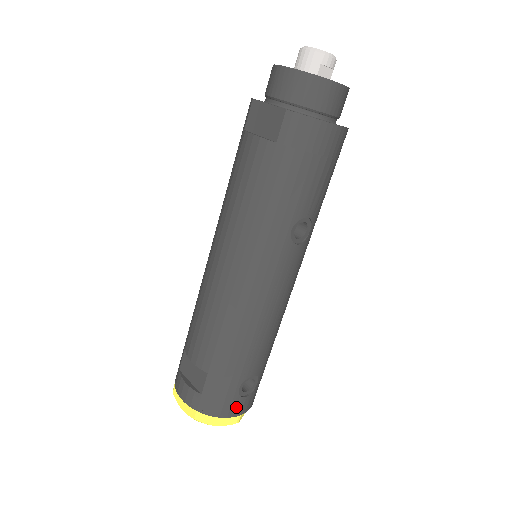
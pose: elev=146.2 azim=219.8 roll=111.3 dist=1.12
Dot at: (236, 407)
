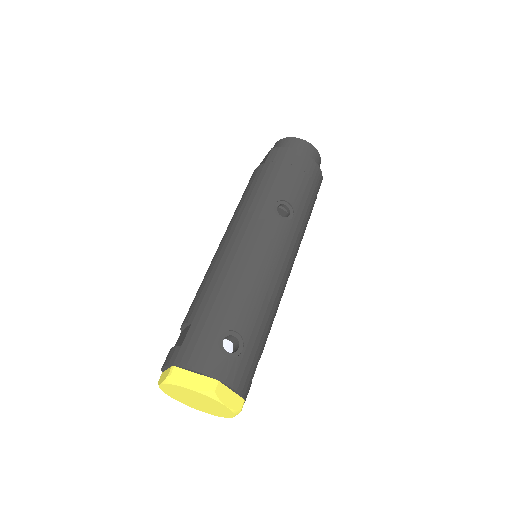
Dot at: (214, 363)
